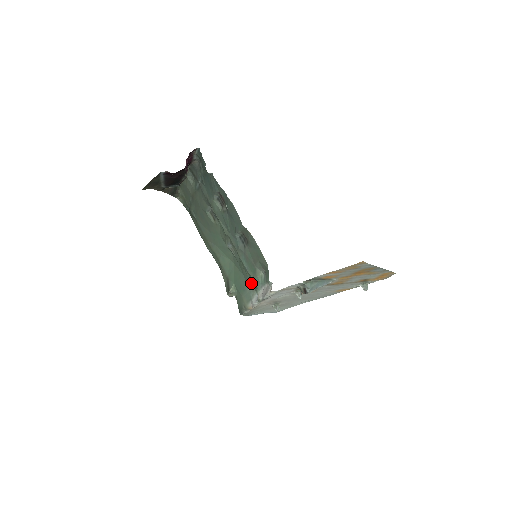
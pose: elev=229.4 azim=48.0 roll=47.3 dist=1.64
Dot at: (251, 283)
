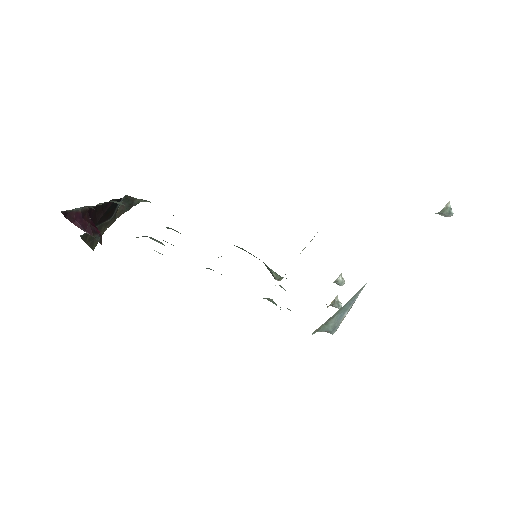
Dot at: (279, 285)
